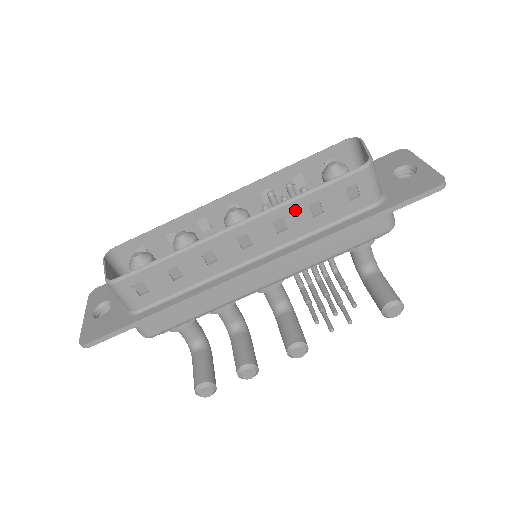
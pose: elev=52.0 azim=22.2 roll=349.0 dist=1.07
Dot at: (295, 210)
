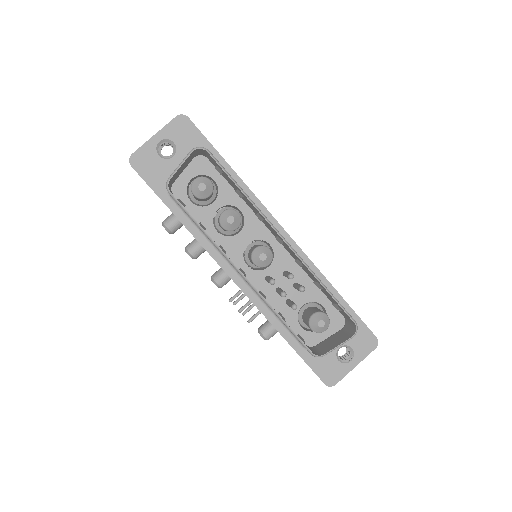
Dot at: occluded
